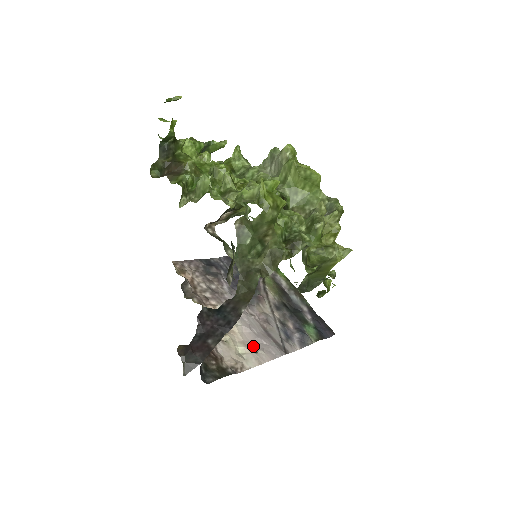
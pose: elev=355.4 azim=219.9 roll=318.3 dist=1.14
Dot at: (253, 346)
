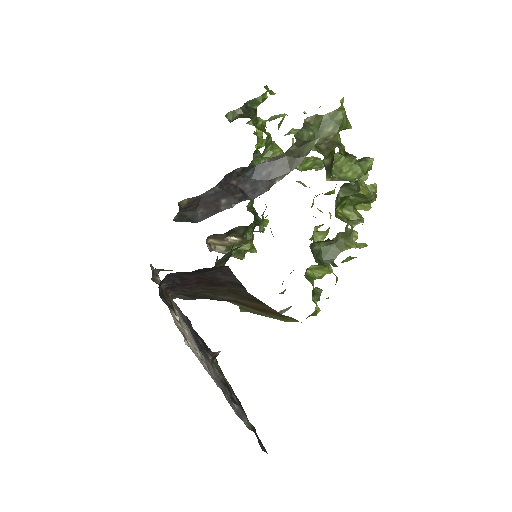
Dot at: (199, 353)
